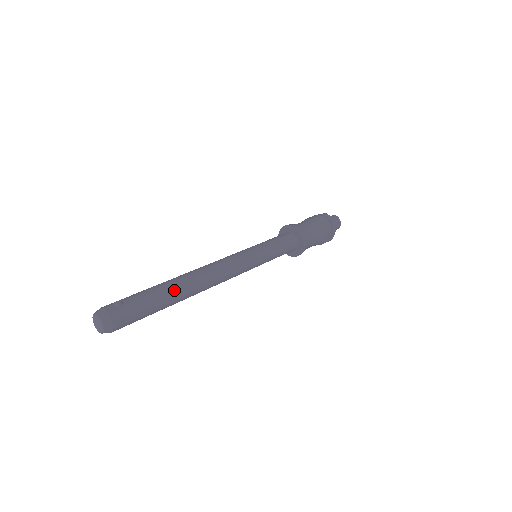
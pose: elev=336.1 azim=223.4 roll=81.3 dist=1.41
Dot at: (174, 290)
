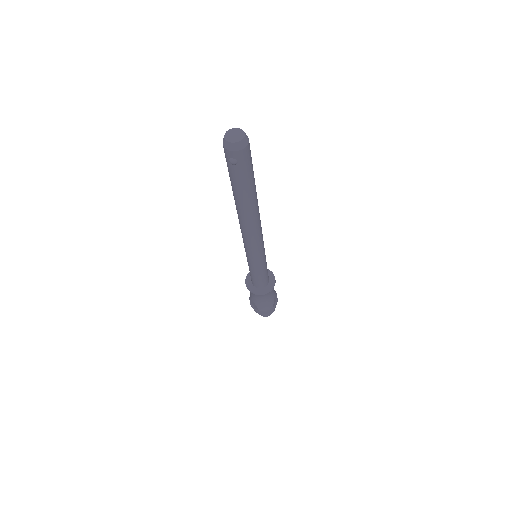
Dot at: occluded
